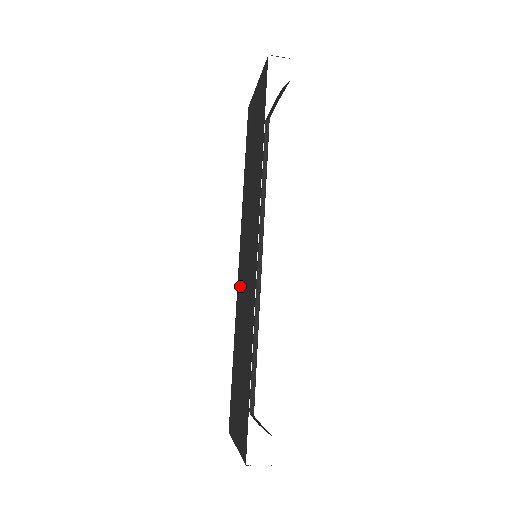
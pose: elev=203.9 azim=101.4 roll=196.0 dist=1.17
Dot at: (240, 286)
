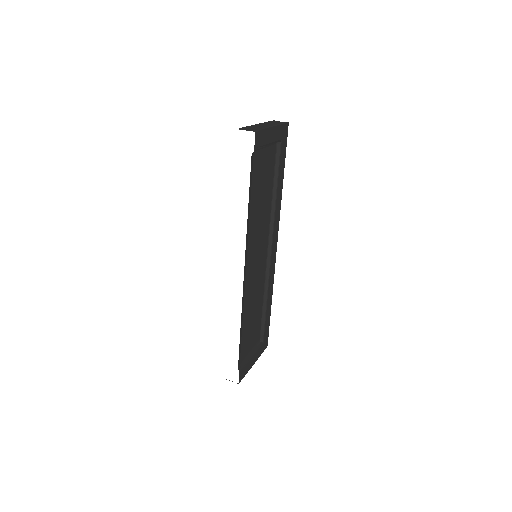
Dot at: occluded
